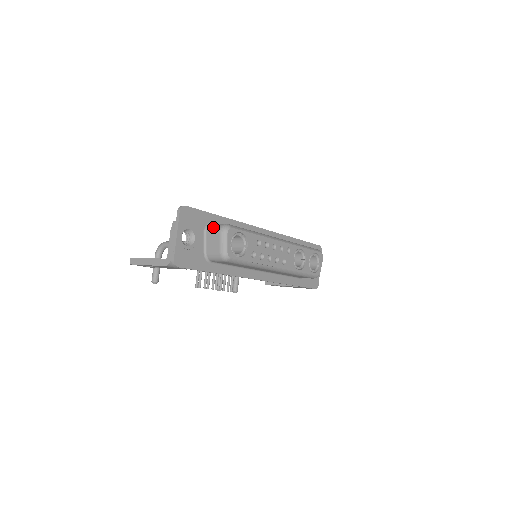
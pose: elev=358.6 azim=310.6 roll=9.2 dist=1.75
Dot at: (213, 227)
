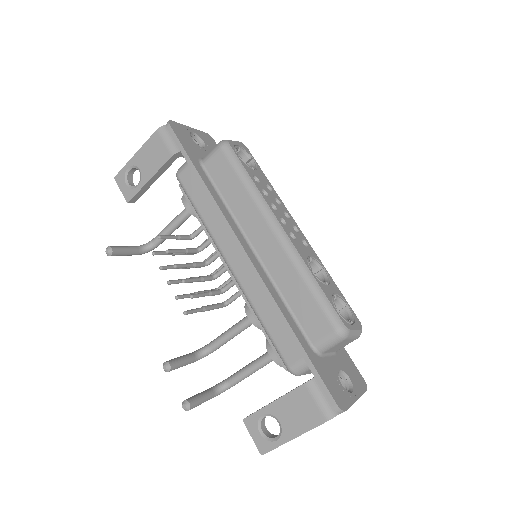
Dot at: occluded
